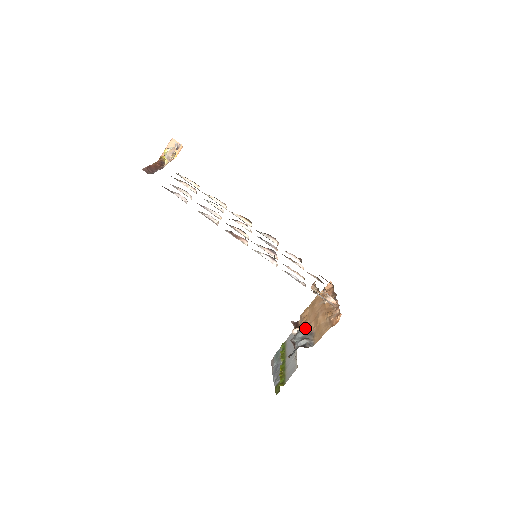
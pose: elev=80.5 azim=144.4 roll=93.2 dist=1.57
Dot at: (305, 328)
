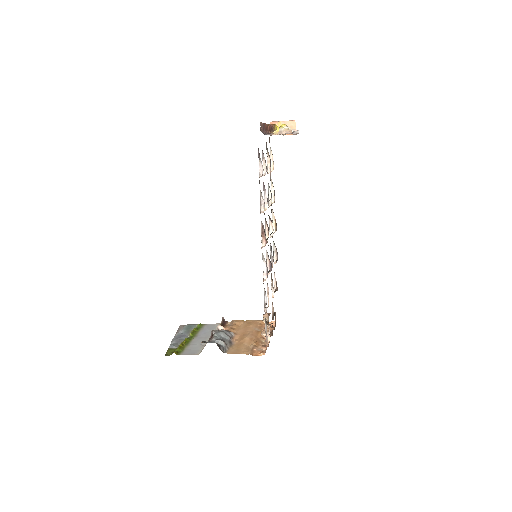
Dot at: (230, 333)
